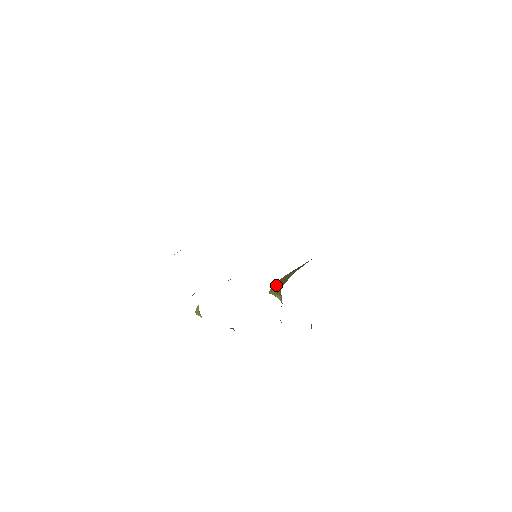
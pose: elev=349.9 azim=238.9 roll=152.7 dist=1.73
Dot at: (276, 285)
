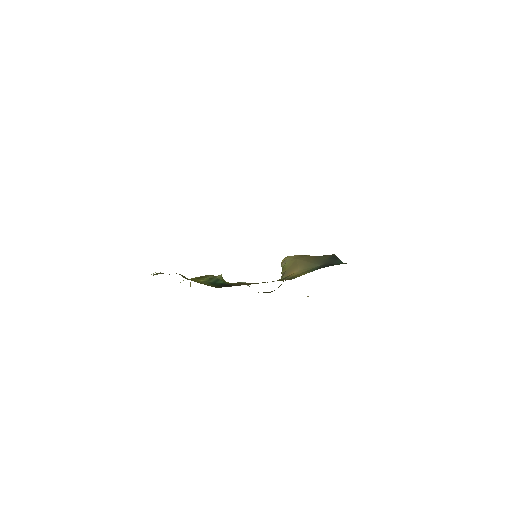
Dot at: (284, 265)
